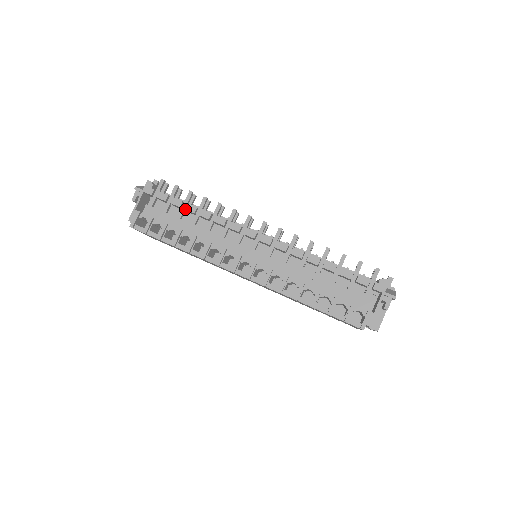
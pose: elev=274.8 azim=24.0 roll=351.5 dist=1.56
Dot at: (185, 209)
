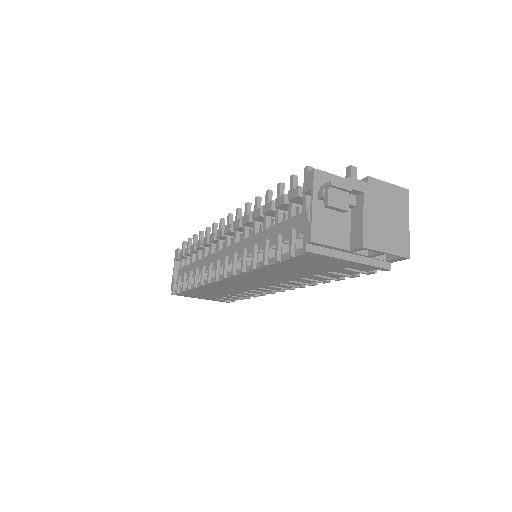
Dot at: (190, 252)
